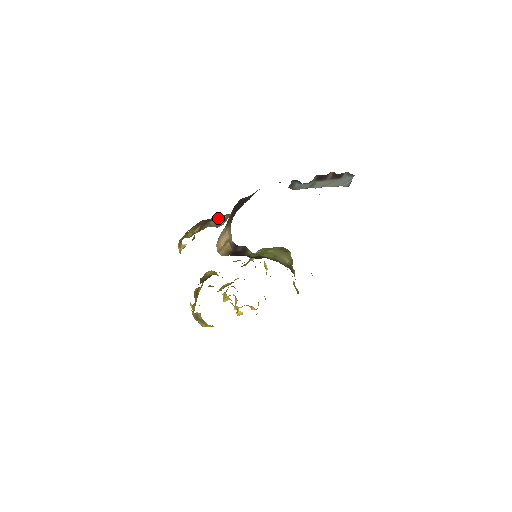
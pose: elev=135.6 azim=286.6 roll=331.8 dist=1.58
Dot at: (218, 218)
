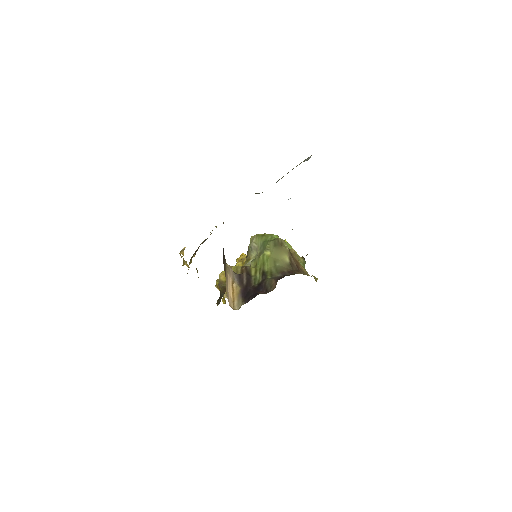
Dot at: occluded
